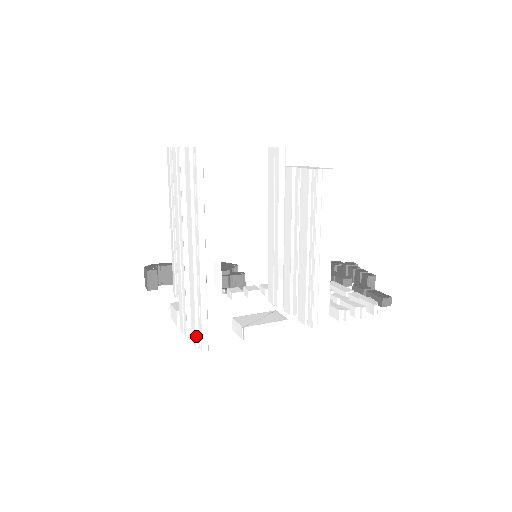
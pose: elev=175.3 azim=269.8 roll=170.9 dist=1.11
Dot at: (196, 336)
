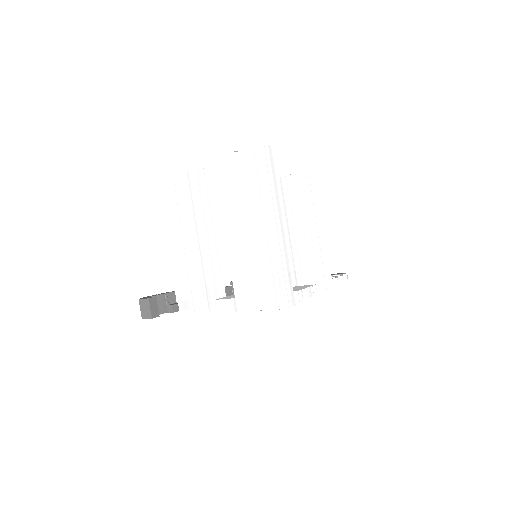
Dot at: (276, 300)
